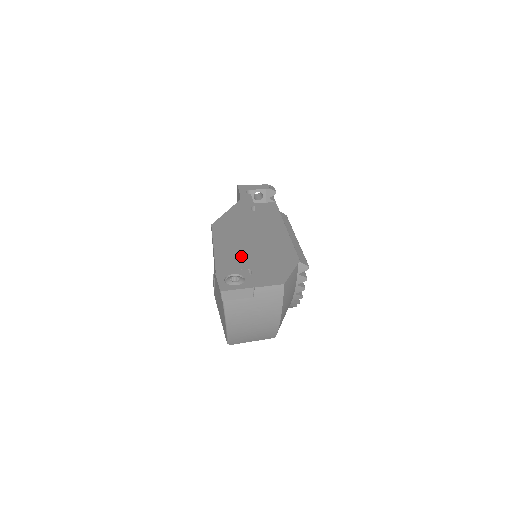
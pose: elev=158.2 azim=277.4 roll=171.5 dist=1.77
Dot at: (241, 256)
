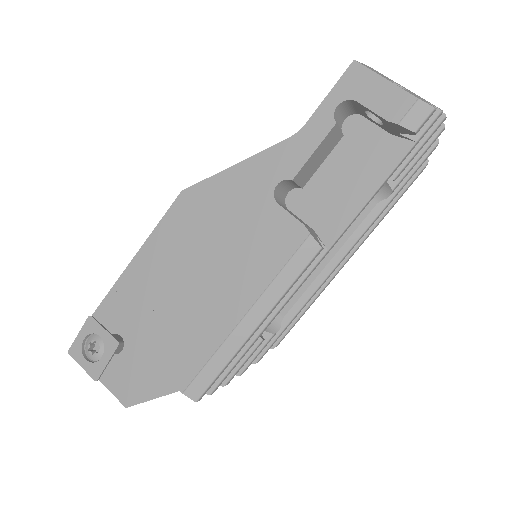
Dot at: (140, 308)
